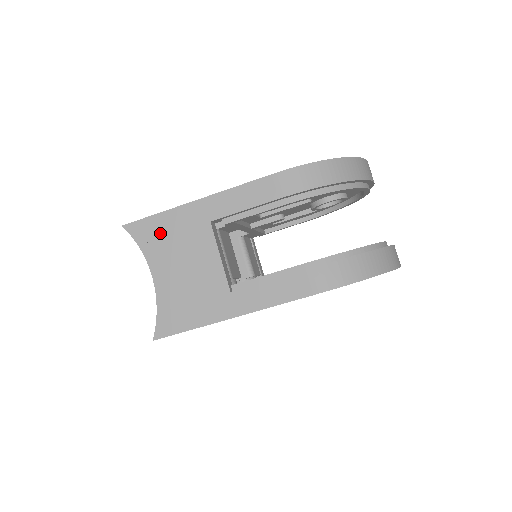
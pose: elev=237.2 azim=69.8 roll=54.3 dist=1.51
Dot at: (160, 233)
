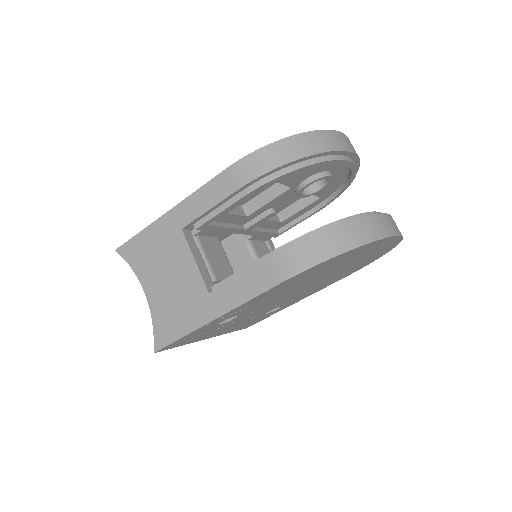
Dot at: (144, 250)
